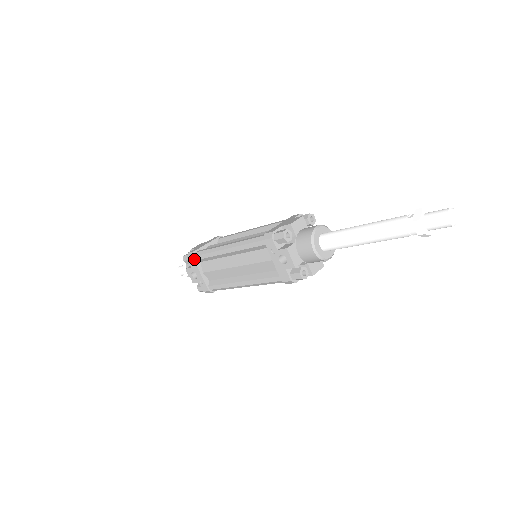
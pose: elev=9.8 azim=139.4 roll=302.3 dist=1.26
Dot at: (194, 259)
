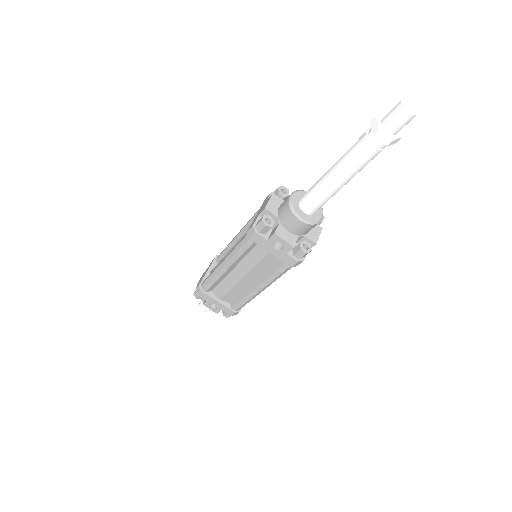
Dot at: (203, 292)
